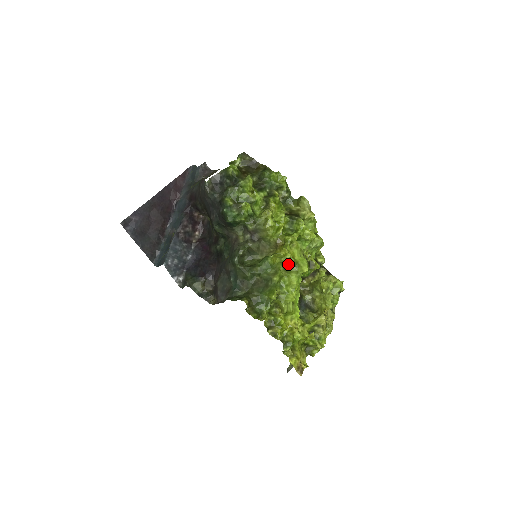
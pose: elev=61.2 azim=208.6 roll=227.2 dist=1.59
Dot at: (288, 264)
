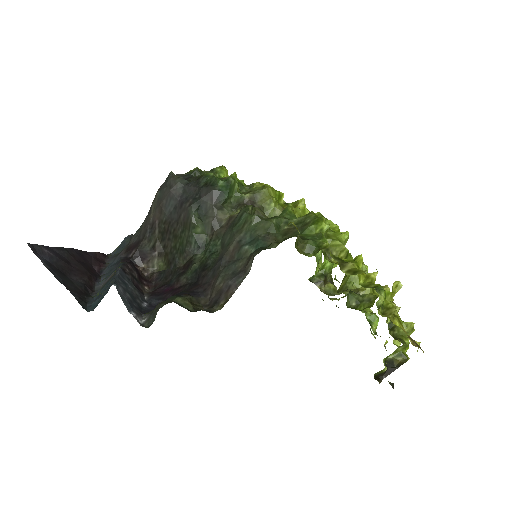
Dot at: occluded
